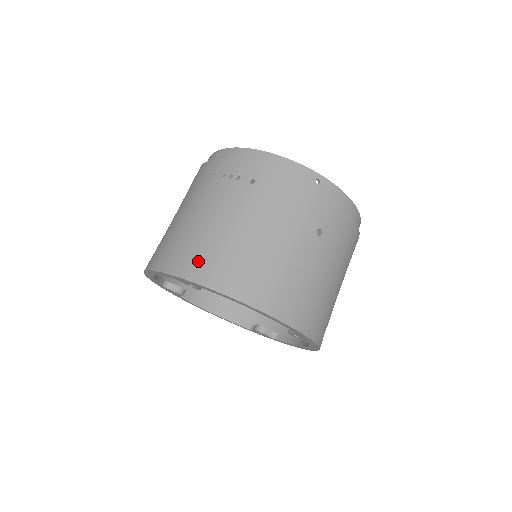
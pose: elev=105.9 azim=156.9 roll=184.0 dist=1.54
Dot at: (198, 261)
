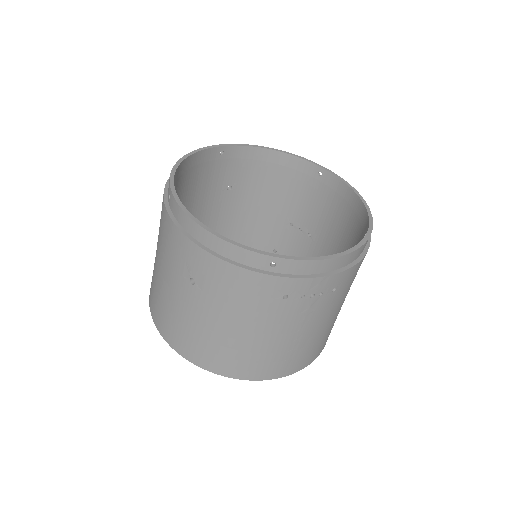
Dot at: (294, 363)
